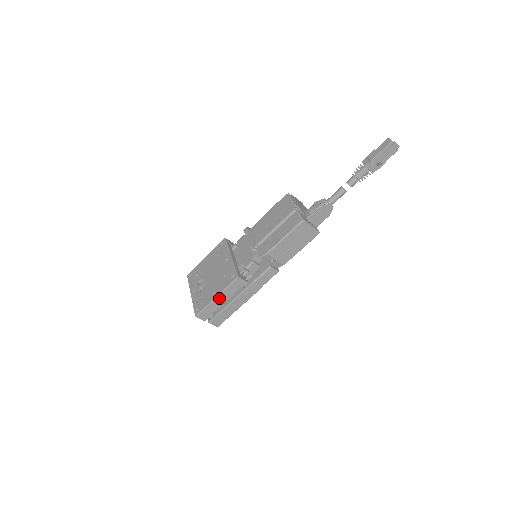
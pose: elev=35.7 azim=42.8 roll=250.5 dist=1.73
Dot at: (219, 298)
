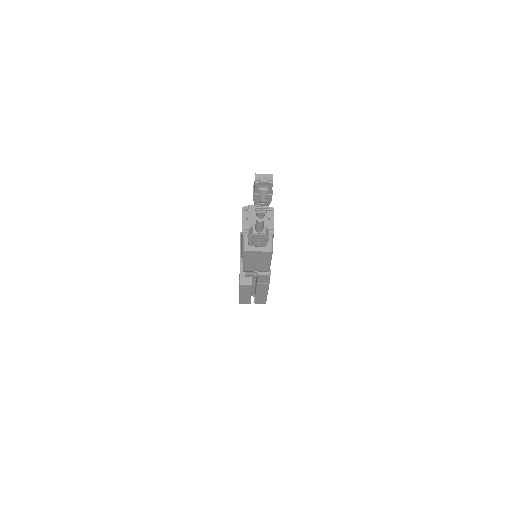
Dot at: (242, 294)
